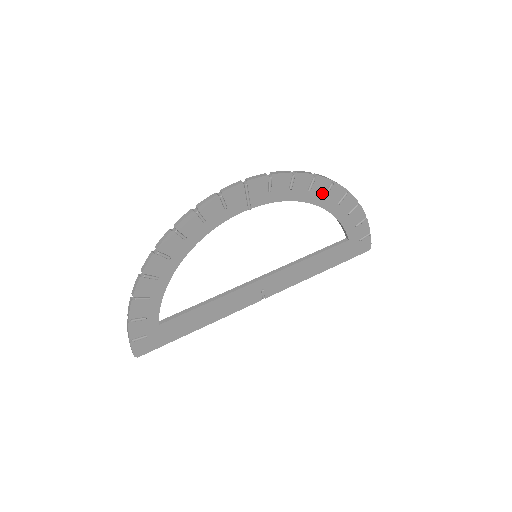
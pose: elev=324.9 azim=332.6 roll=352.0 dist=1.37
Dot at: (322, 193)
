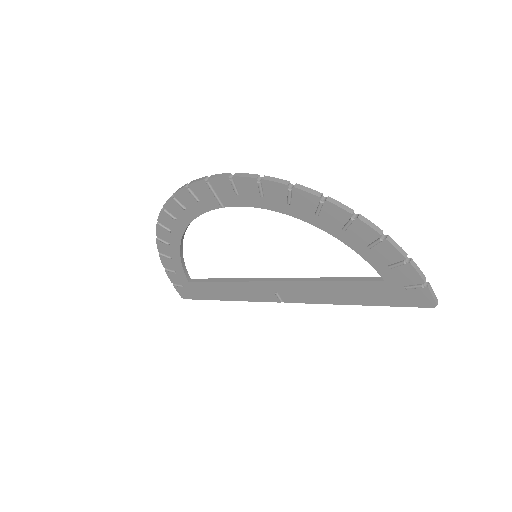
Dot at: (312, 210)
